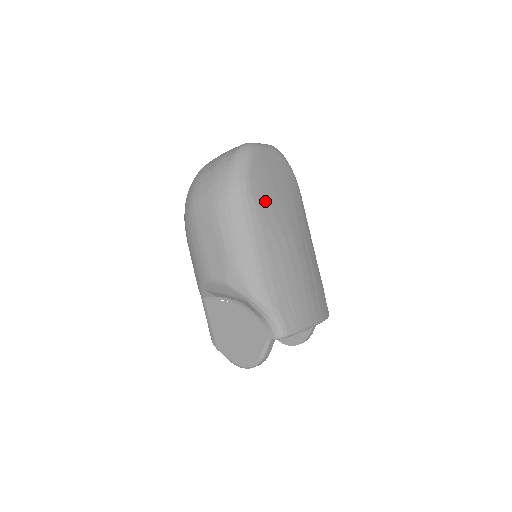
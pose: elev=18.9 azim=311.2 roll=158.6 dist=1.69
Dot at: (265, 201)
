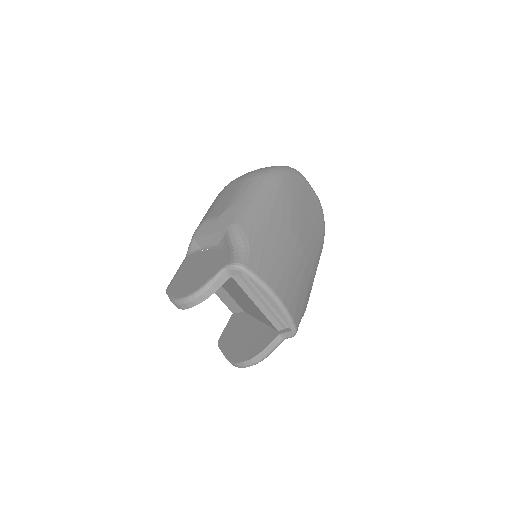
Dot at: (290, 194)
